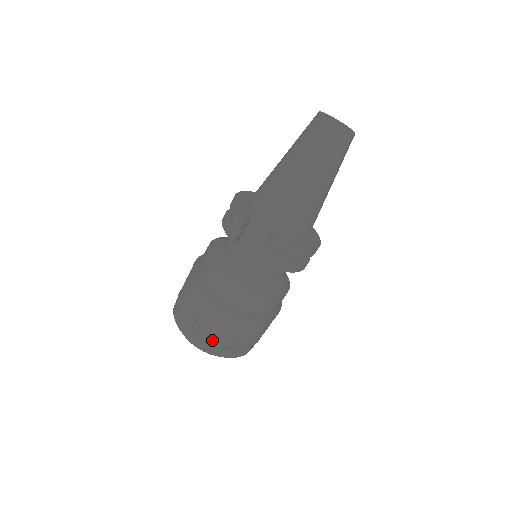
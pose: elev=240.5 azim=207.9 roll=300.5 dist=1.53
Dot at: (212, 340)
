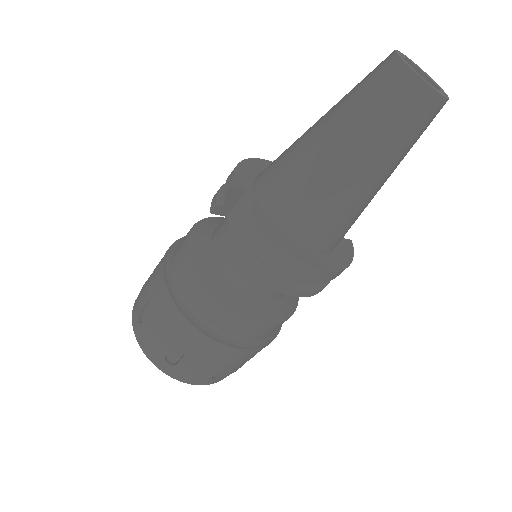
Dot at: (152, 340)
